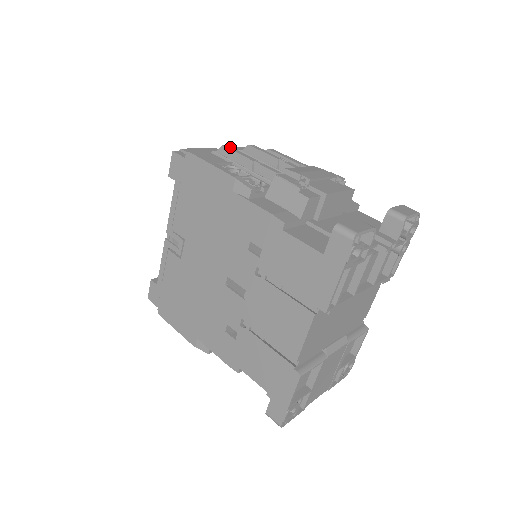
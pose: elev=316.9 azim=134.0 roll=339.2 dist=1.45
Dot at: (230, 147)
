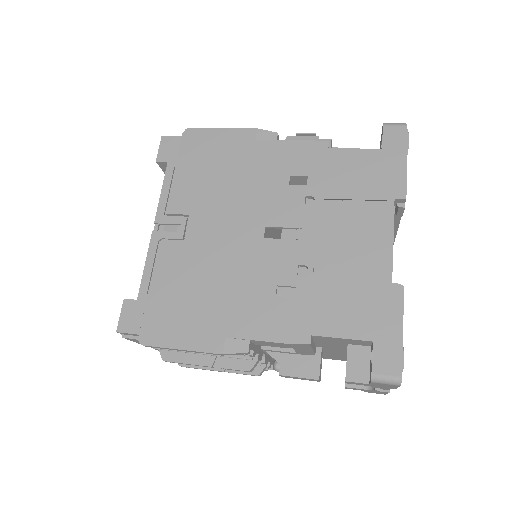
Dot at: occluded
